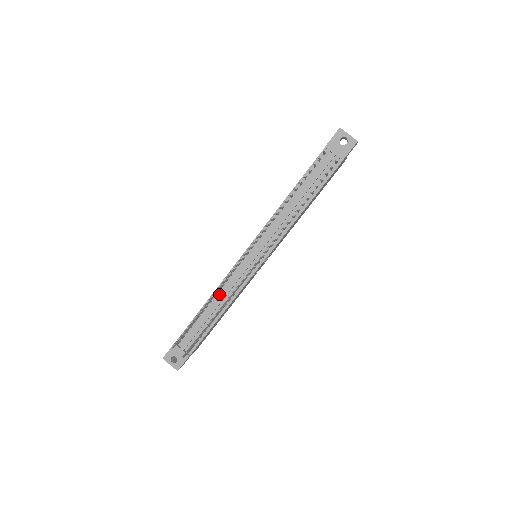
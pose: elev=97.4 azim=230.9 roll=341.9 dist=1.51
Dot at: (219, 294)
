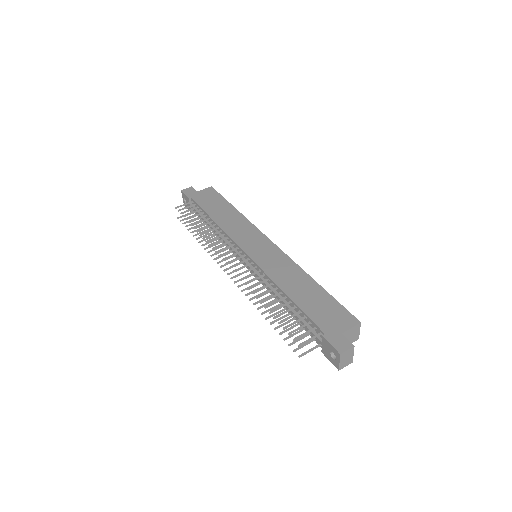
Dot at: (220, 231)
